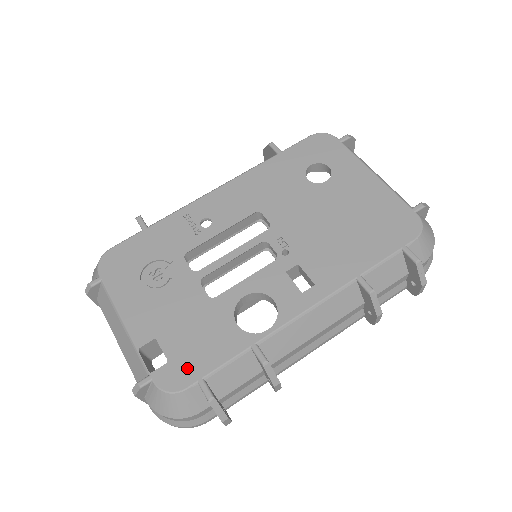
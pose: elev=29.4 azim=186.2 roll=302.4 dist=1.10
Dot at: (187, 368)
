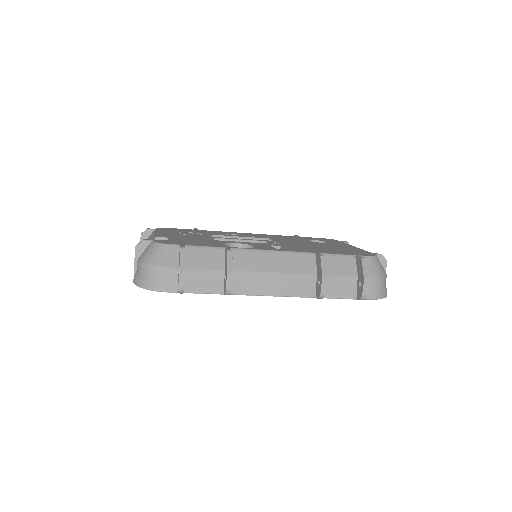
Dot at: (178, 243)
